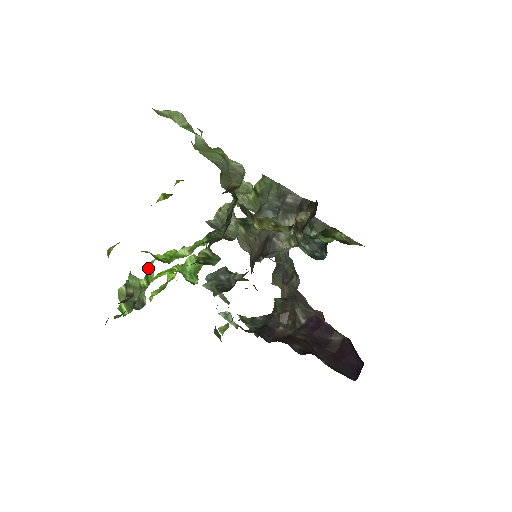
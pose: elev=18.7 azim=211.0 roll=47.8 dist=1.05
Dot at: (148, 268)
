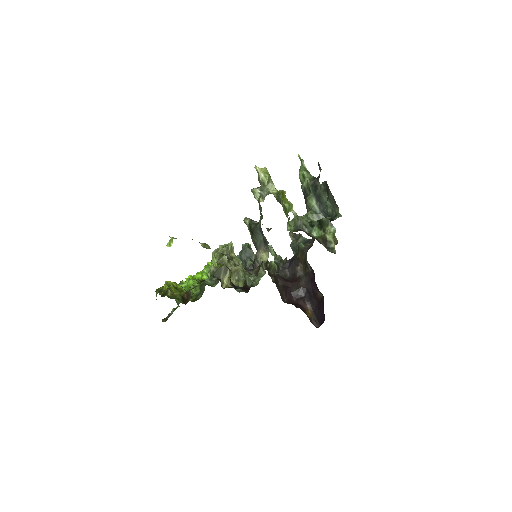
Dot at: occluded
